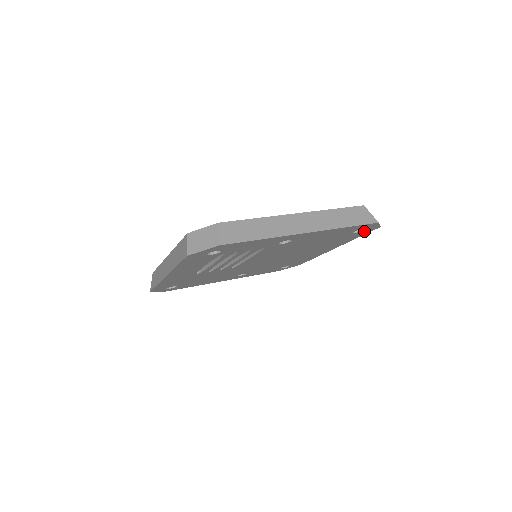
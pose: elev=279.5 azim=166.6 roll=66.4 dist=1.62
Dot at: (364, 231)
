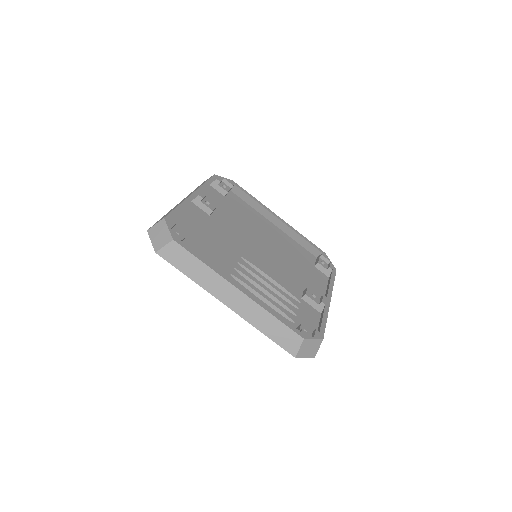
Dot at: occluded
